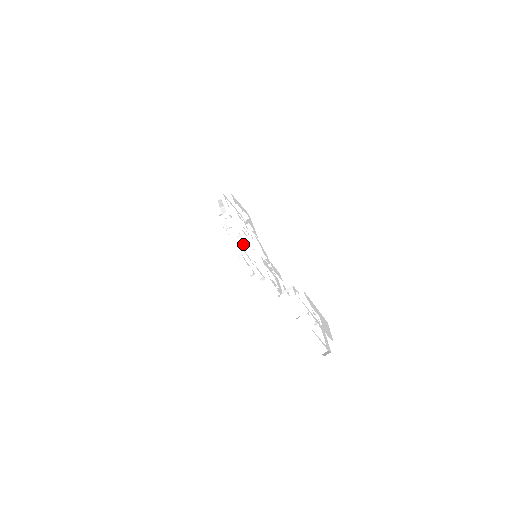
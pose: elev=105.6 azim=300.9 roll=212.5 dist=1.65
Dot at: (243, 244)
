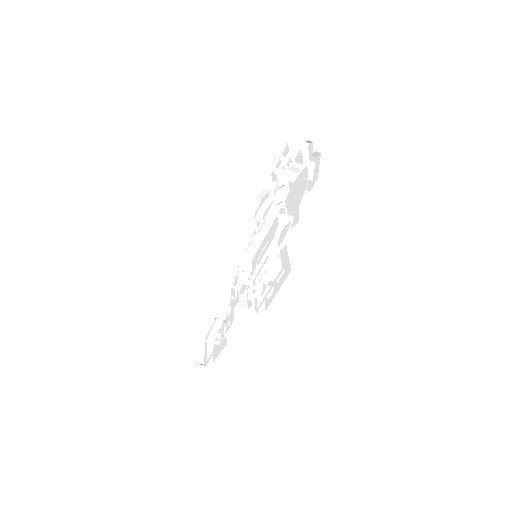
Dot at: (280, 198)
